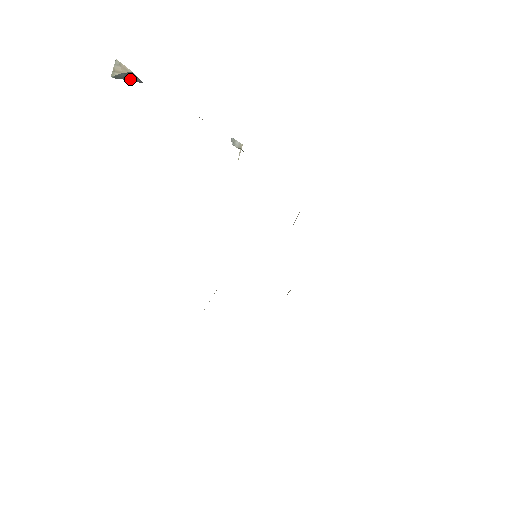
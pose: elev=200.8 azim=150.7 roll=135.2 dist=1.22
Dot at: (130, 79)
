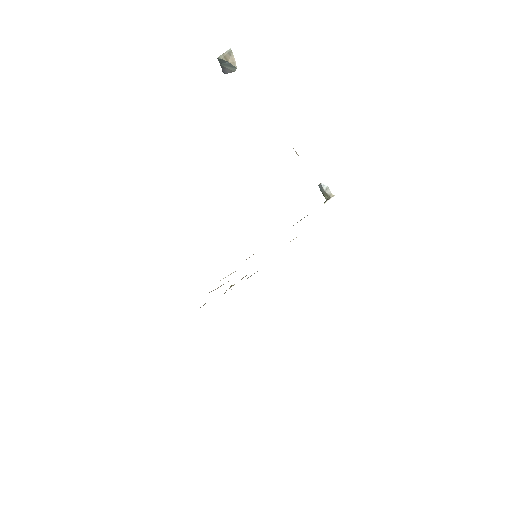
Dot at: (224, 67)
